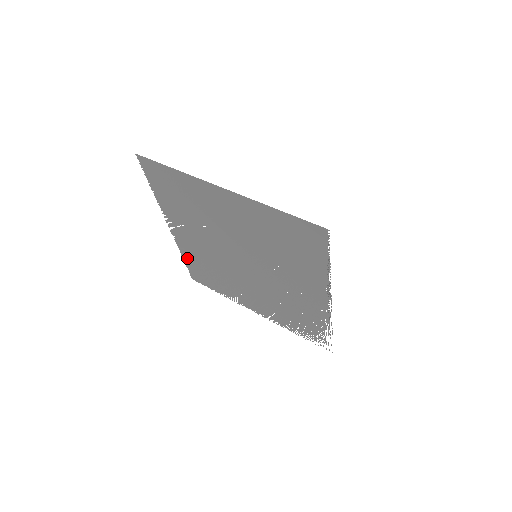
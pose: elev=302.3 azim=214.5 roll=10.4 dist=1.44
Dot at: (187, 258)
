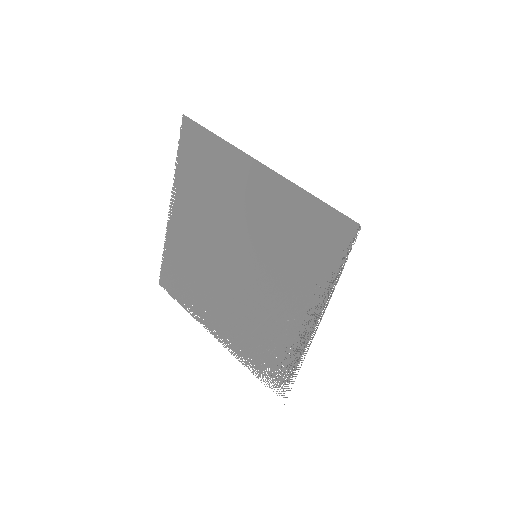
Dot at: (168, 254)
